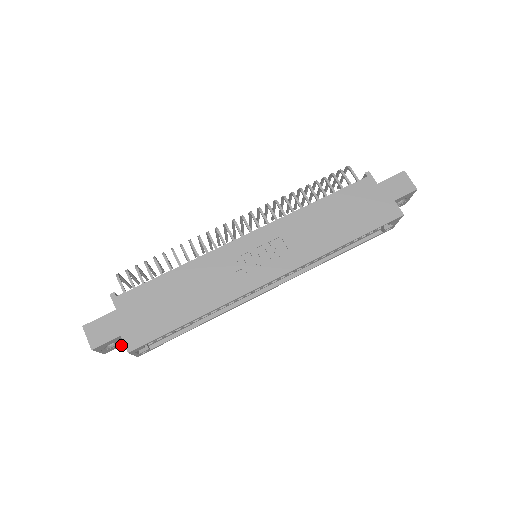
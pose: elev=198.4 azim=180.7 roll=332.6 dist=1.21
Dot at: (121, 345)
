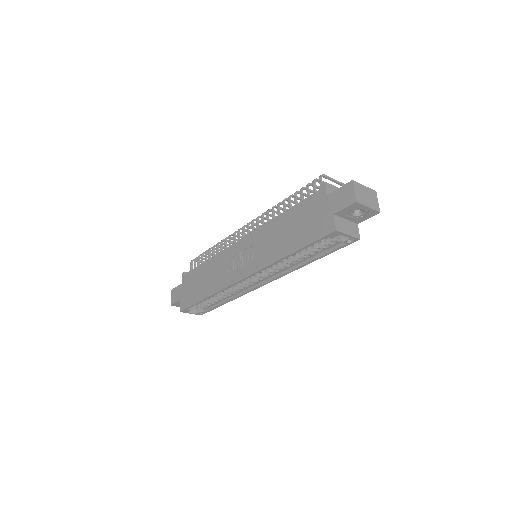
Dot at: occluded
